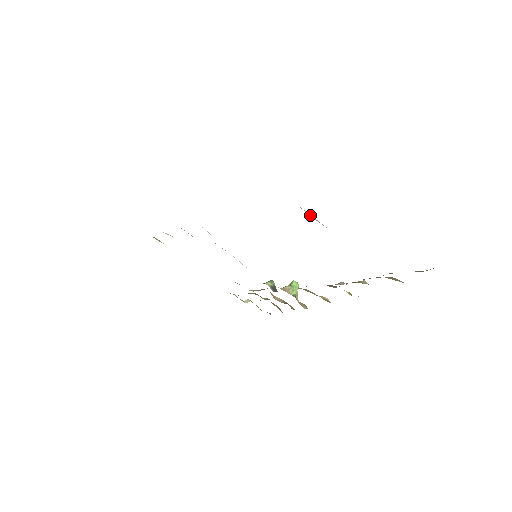
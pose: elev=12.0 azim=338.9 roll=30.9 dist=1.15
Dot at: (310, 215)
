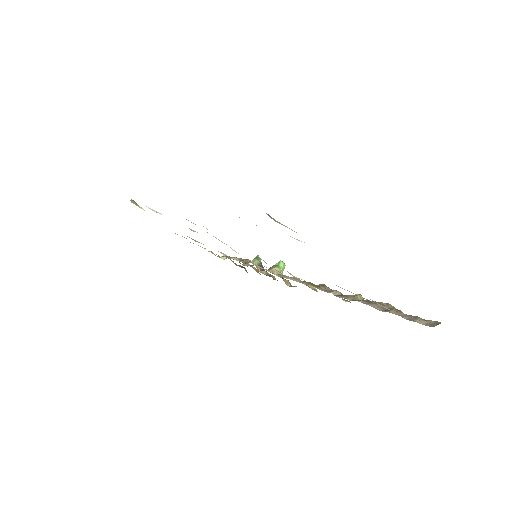
Dot at: occluded
